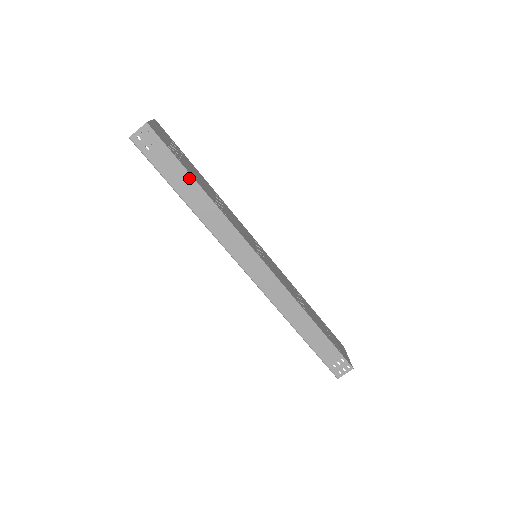
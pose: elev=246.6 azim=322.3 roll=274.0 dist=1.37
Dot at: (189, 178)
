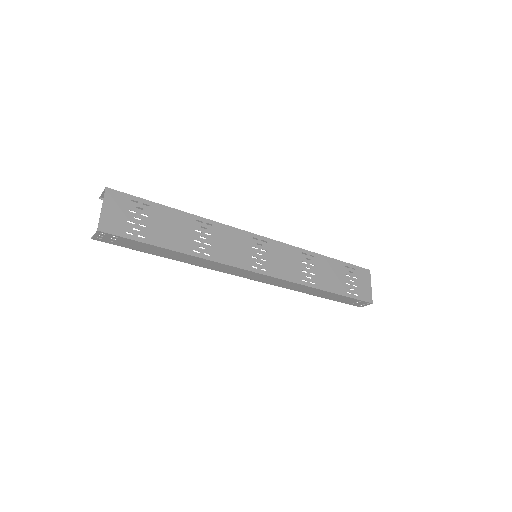
Dot at: (161, 249)
